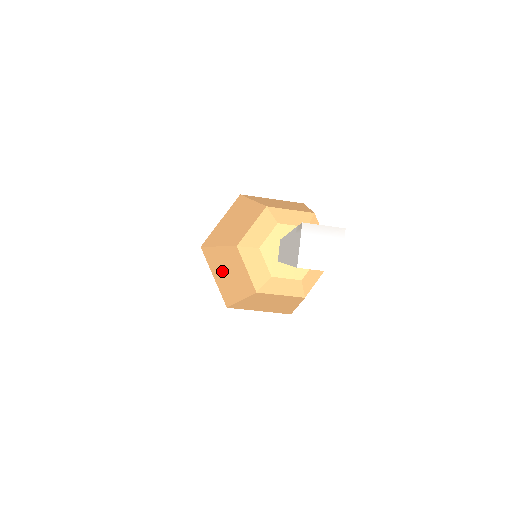
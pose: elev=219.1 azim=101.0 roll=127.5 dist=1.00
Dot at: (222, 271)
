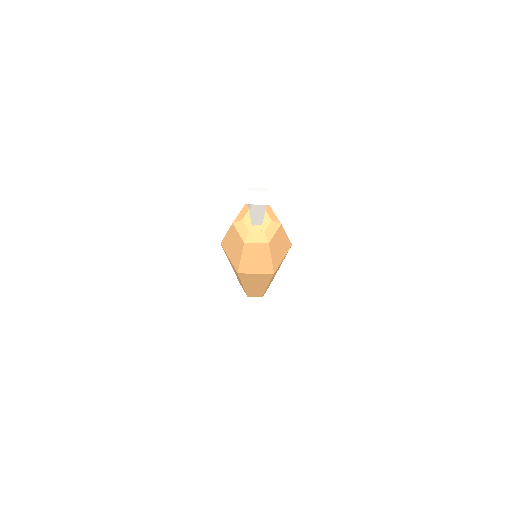
Dot at: (231, 248)
